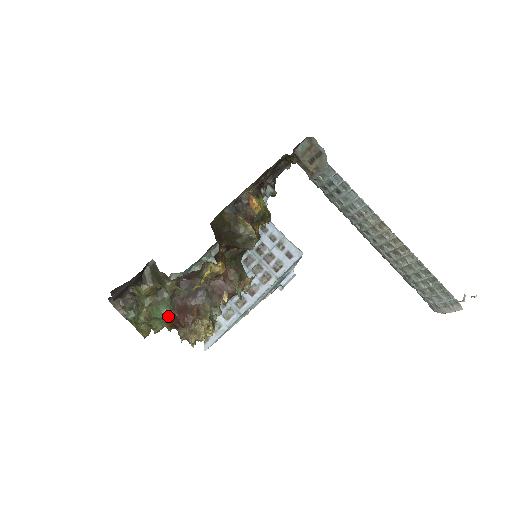
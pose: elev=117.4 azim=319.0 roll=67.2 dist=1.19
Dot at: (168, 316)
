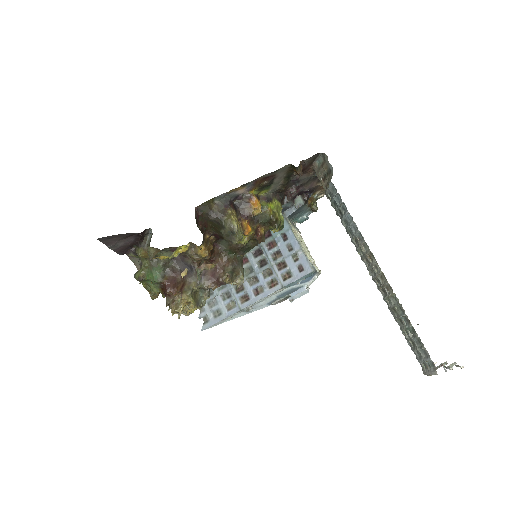
Dot at: (158, 281)
